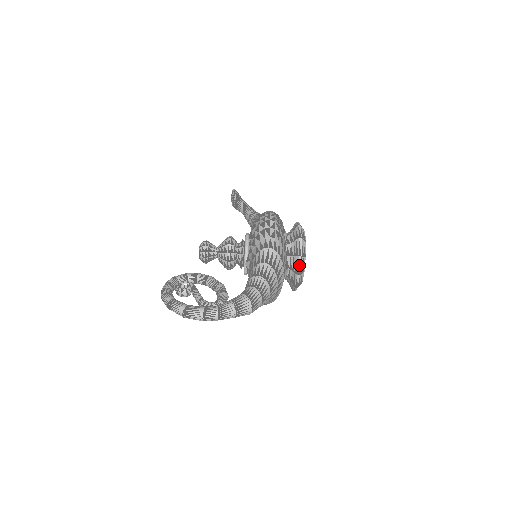
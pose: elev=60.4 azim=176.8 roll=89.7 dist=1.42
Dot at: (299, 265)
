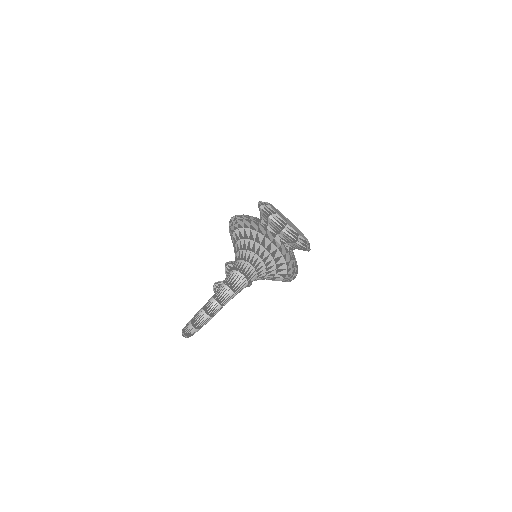
Dot at: (275, 222)
